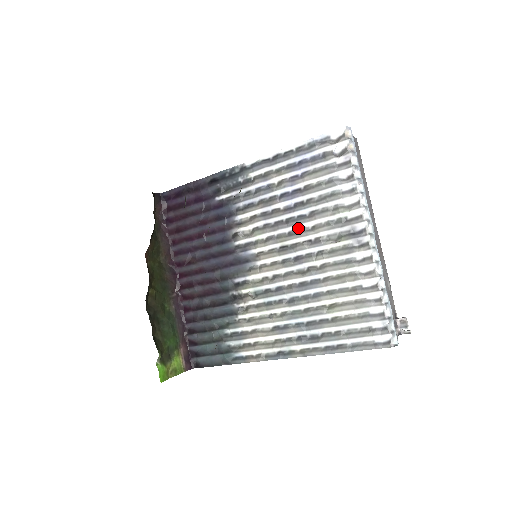
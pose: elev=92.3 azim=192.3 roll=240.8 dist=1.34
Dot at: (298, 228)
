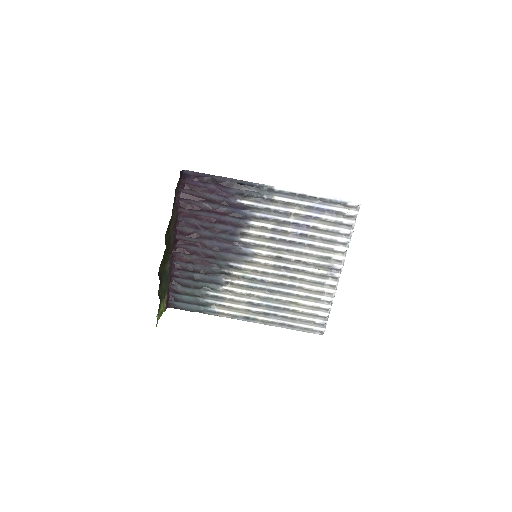
Dot at: (295, 250)
